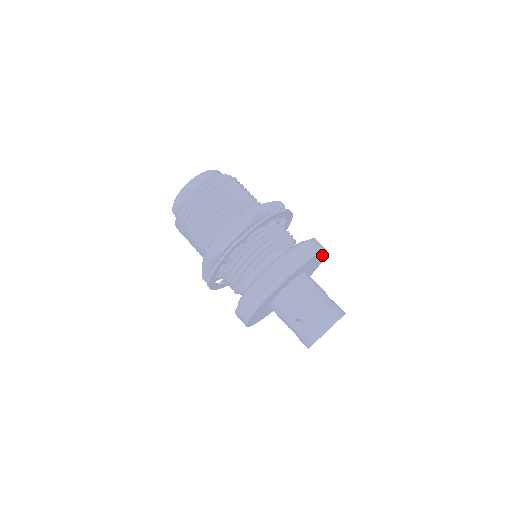
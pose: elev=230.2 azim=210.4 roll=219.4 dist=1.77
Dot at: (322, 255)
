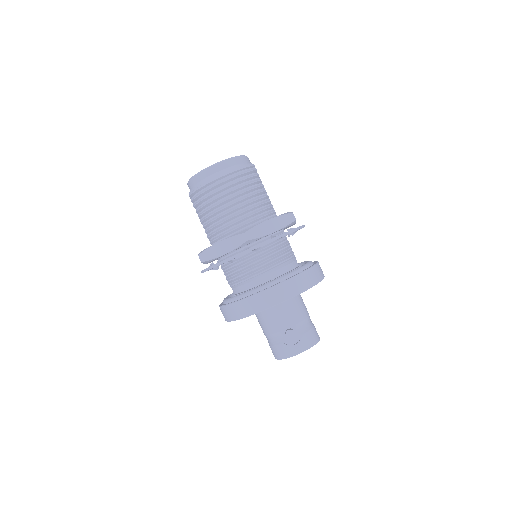
Dot at: occluded
